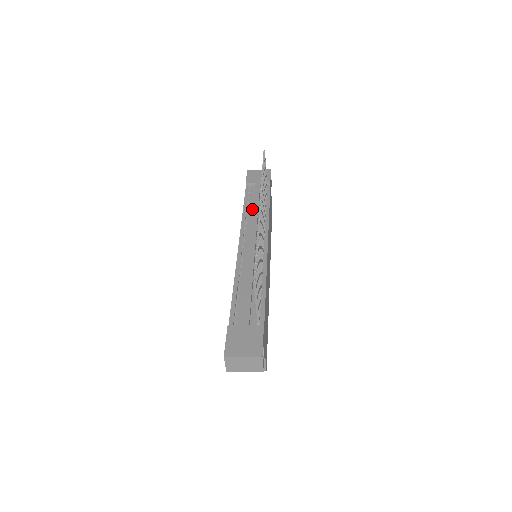
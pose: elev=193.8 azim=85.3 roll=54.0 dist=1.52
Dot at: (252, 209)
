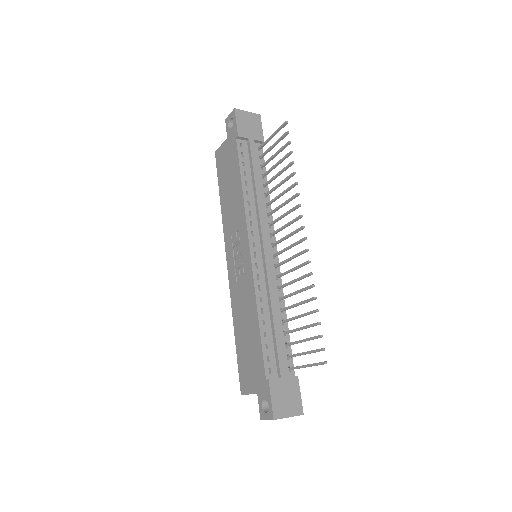
Dot at: (252, 188)
